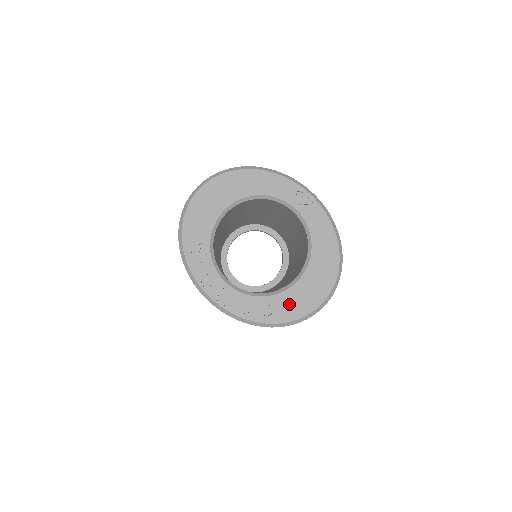
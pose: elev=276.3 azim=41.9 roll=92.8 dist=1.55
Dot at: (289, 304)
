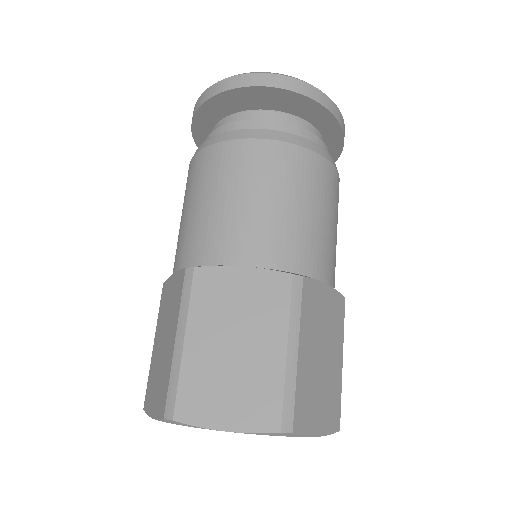
Dot at: occluded
